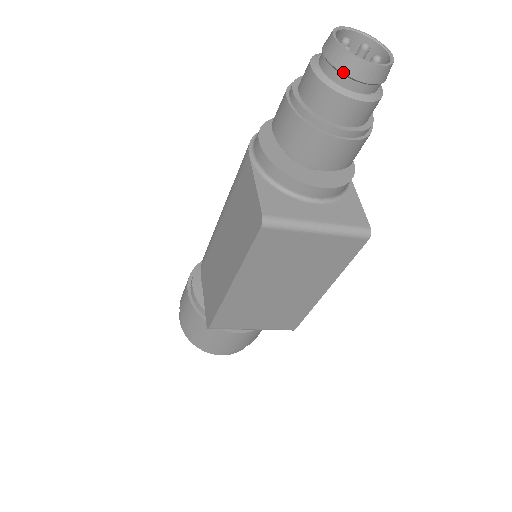
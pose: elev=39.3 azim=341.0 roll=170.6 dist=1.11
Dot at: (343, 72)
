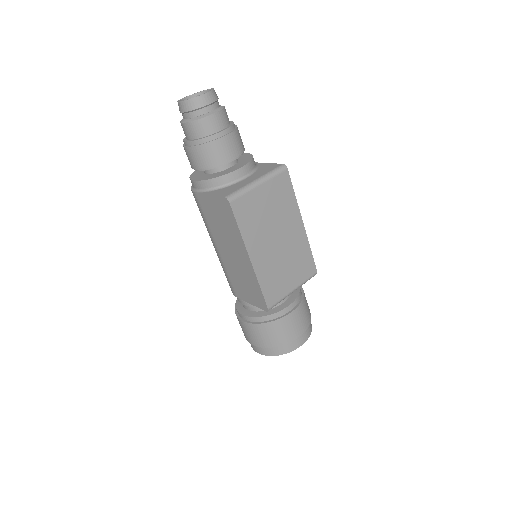
Dot at: (197, 108)
